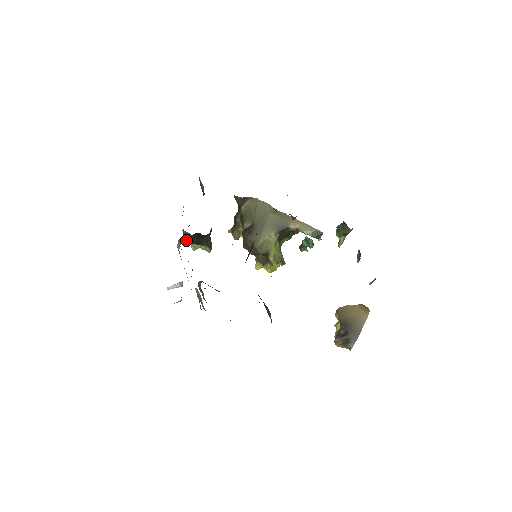
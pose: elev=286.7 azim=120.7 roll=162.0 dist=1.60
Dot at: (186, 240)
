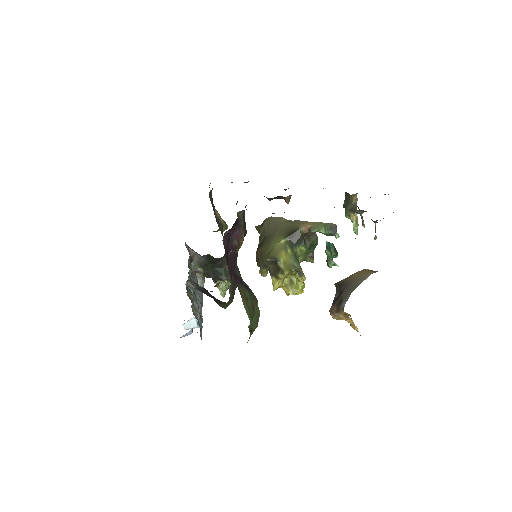
Dot at: (204, 273)
